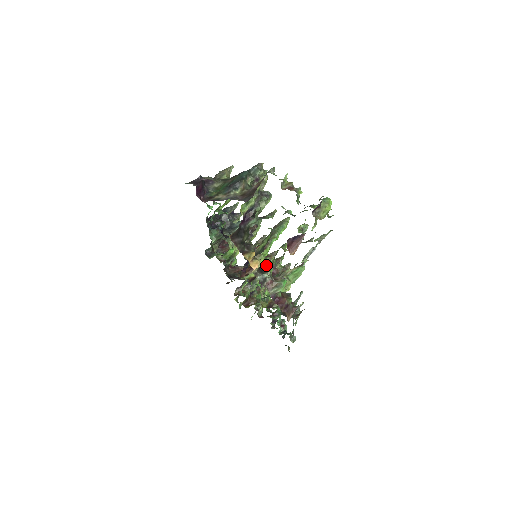
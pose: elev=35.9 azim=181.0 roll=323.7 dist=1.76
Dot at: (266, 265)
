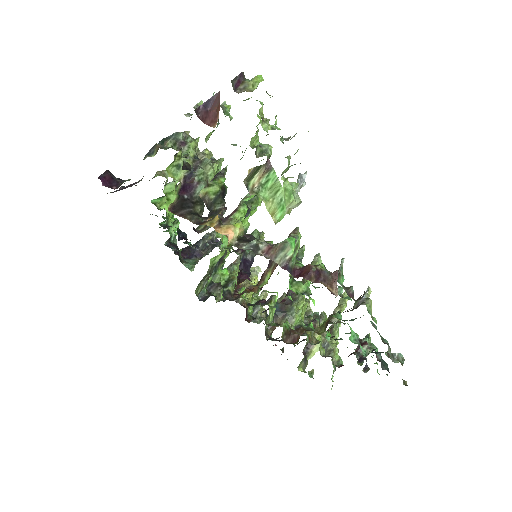
Dot at: occluded
